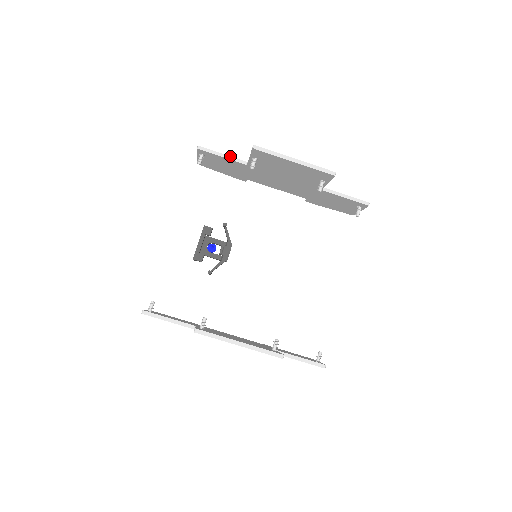
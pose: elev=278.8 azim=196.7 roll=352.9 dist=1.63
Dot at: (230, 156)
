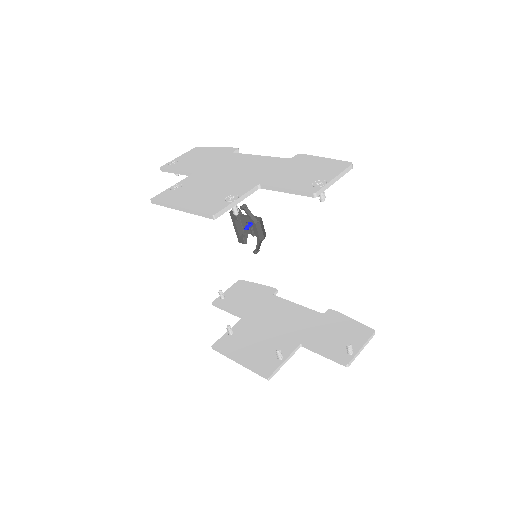
Dot at: (180, 171)
